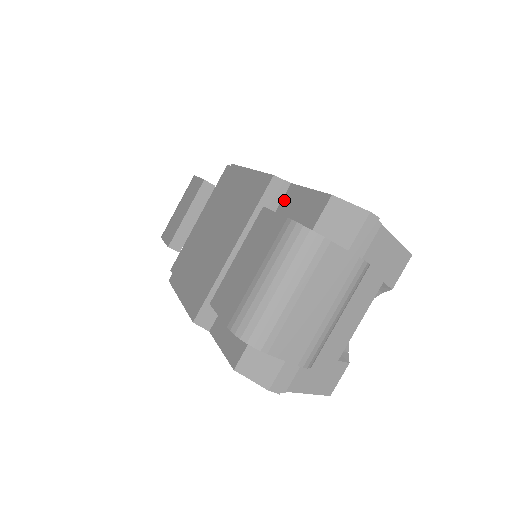
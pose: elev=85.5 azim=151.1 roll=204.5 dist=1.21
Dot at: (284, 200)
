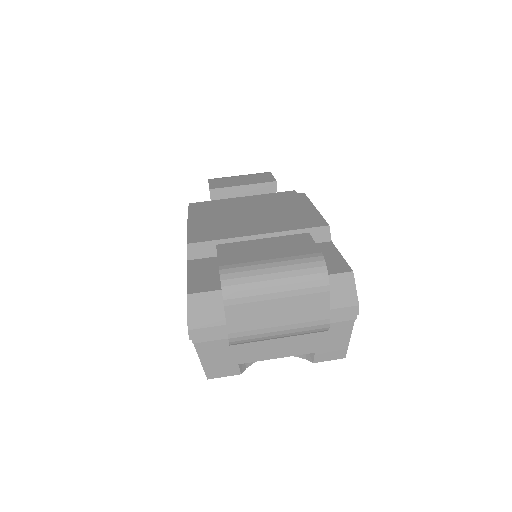
Dot at: (318, 245)
